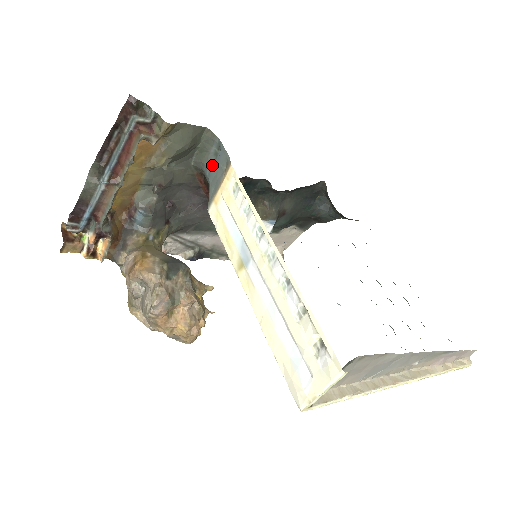
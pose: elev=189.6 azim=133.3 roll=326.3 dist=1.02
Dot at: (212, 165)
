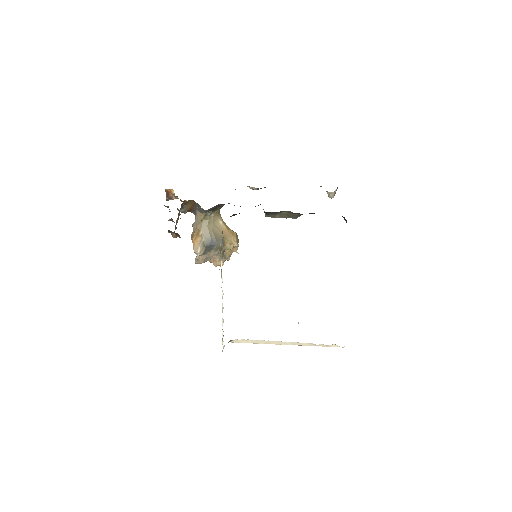
Dot at: occluded
